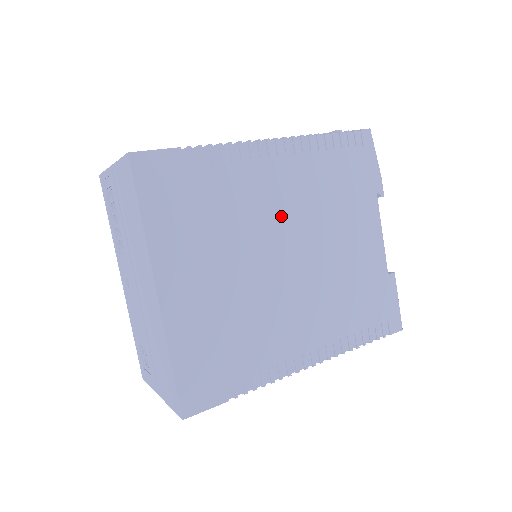
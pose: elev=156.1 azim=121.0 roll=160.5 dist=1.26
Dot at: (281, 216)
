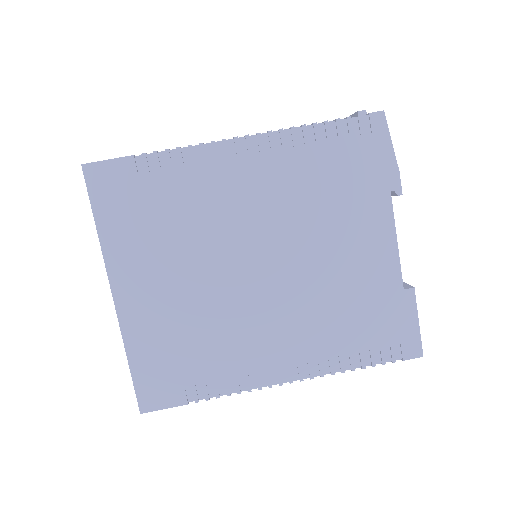
Dot at: (252, 222)
